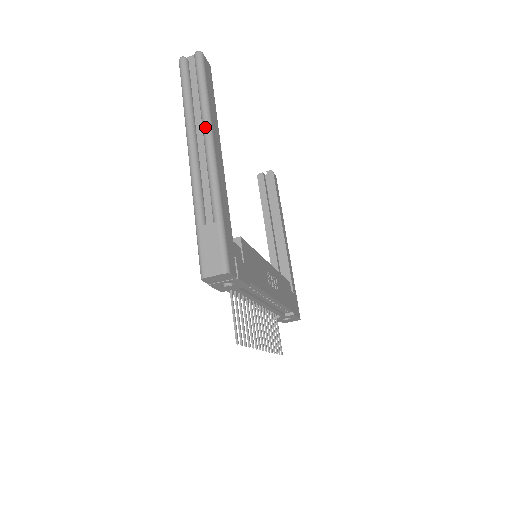
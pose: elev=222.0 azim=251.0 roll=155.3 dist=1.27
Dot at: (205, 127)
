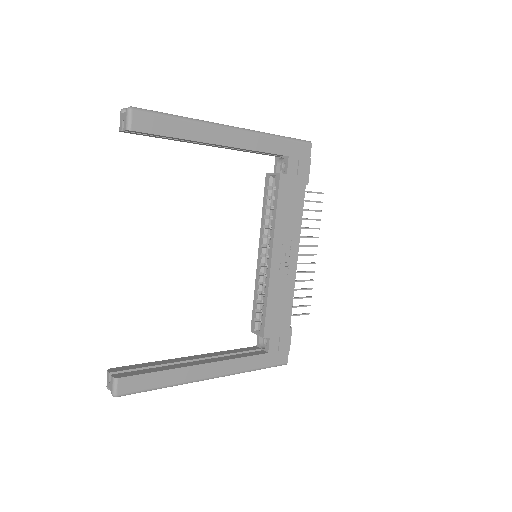
Dot at: occluded
